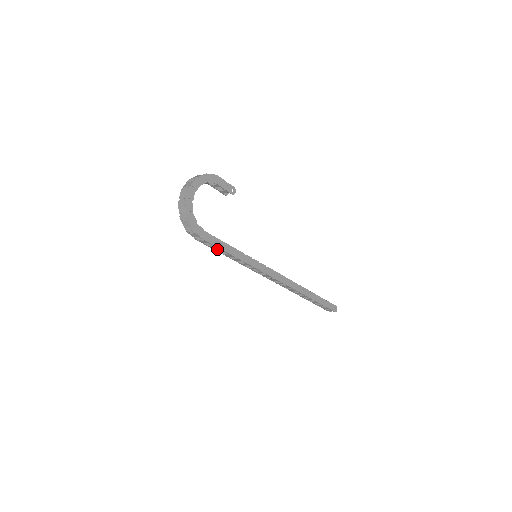
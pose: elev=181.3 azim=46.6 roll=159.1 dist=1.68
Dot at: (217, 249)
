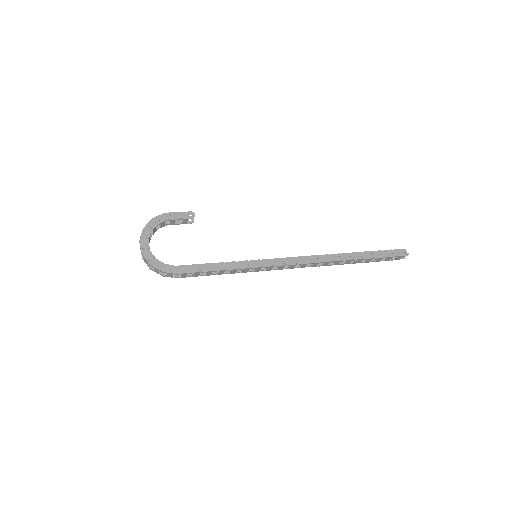
Dot at: (206, 274)
